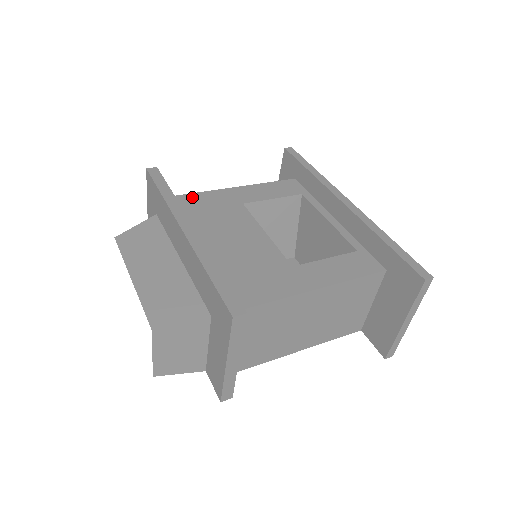
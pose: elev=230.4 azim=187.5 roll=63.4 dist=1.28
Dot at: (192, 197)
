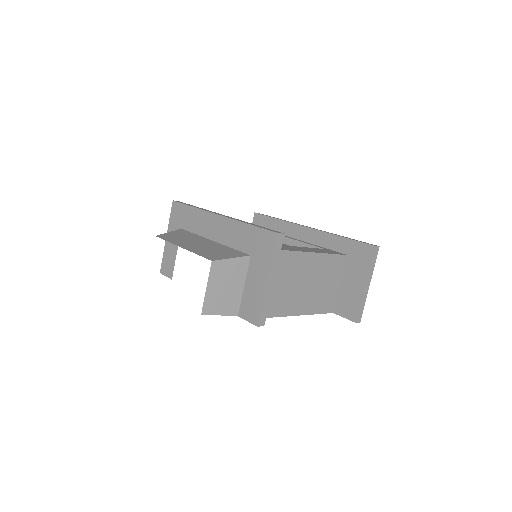
Dot at: occluded
